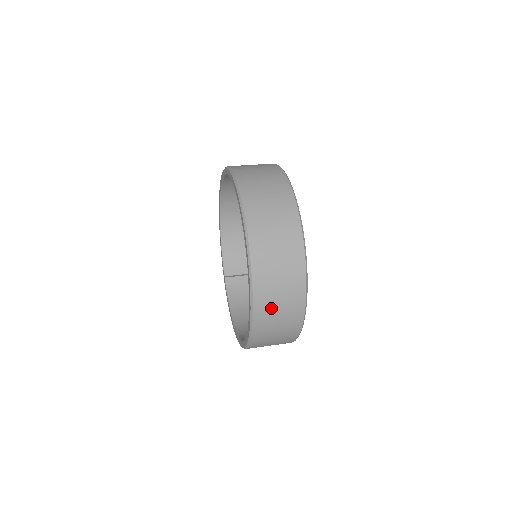
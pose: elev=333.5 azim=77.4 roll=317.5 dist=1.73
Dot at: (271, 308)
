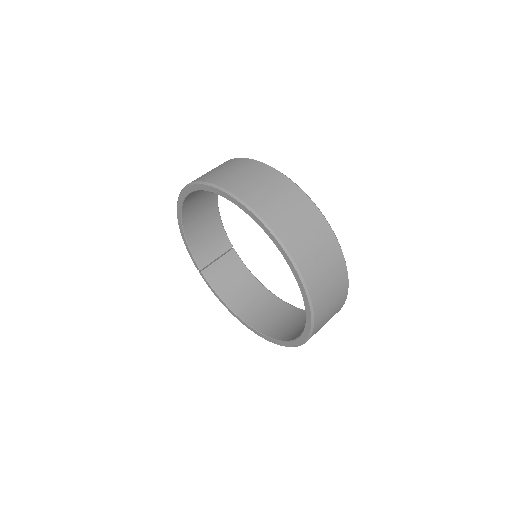
Dot at: (324, 320)
